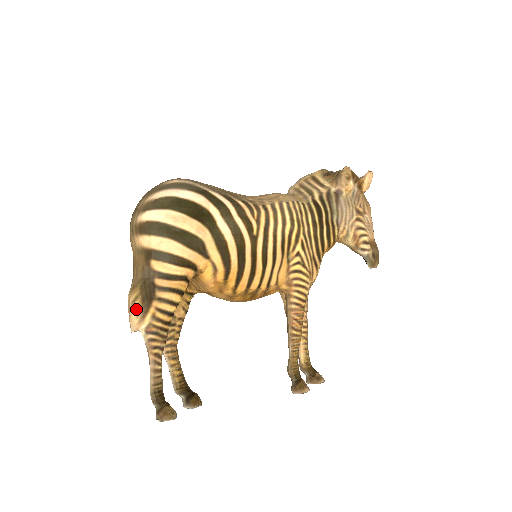
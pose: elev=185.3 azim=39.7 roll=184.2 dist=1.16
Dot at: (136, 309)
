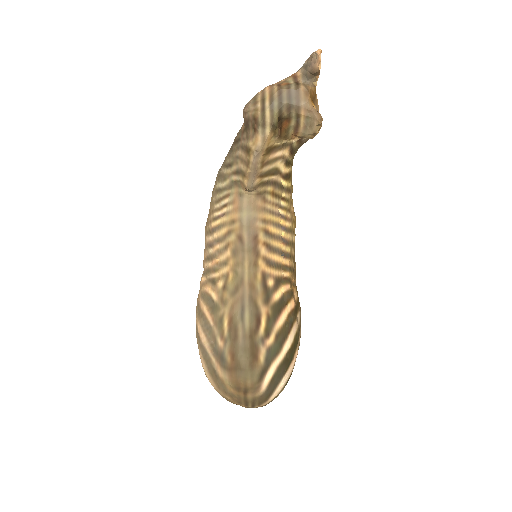
Dot at: occluded
